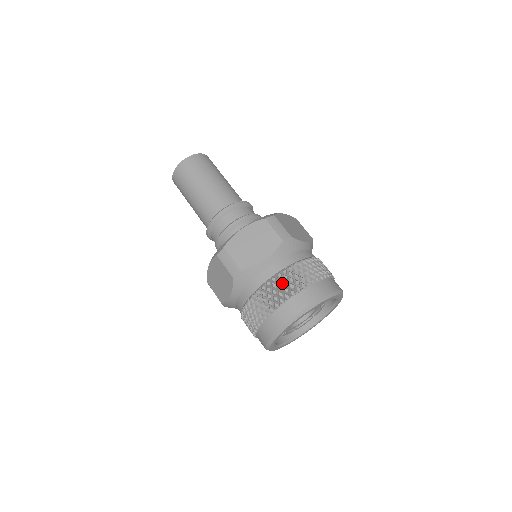
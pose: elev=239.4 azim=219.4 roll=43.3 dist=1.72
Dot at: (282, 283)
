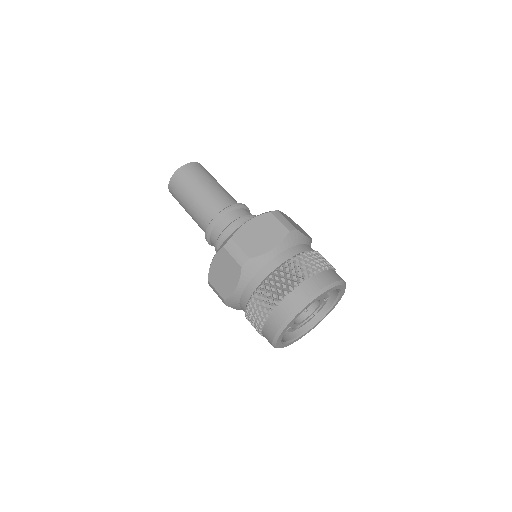
Dot at: (256, 307)
